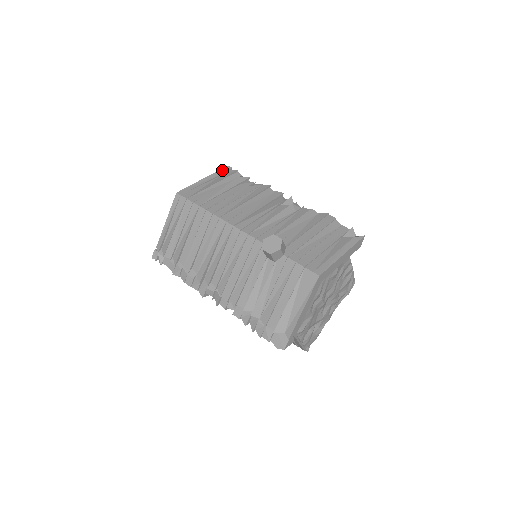
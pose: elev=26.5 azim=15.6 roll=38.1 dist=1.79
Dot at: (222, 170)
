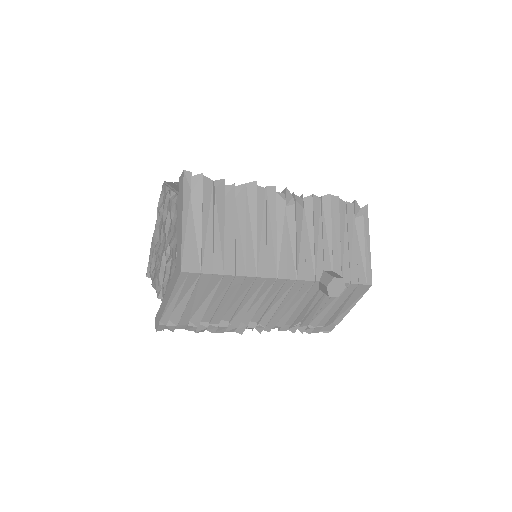
Dot at: (186, 186)
